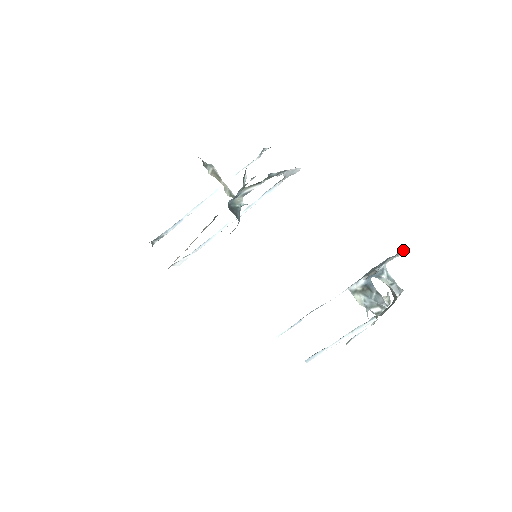
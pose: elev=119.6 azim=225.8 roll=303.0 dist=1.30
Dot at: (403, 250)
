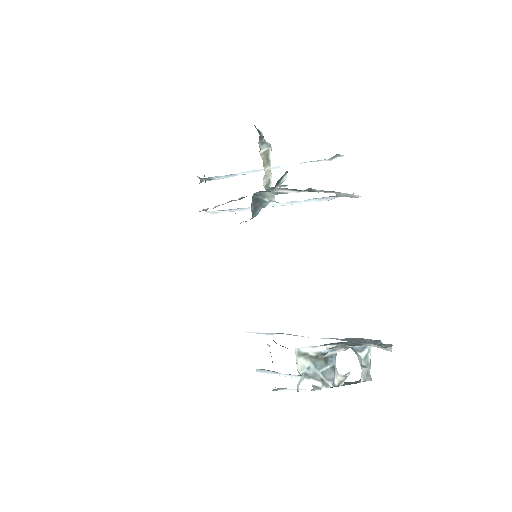
Dot at: (388, 347)
